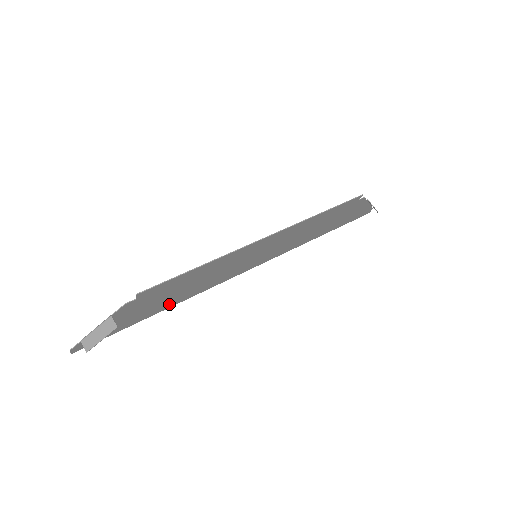
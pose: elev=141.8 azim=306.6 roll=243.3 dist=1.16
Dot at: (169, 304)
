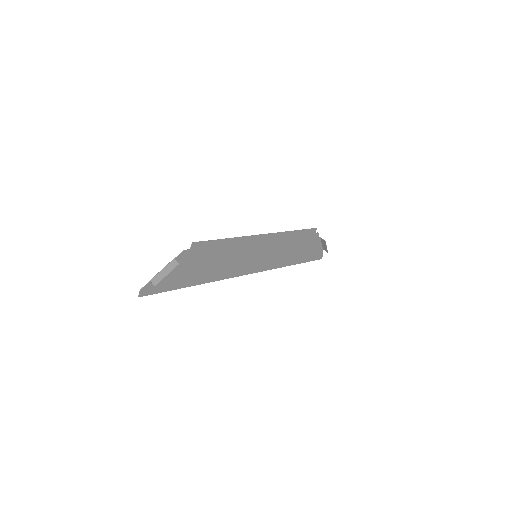
Dot at: (202, 279)
